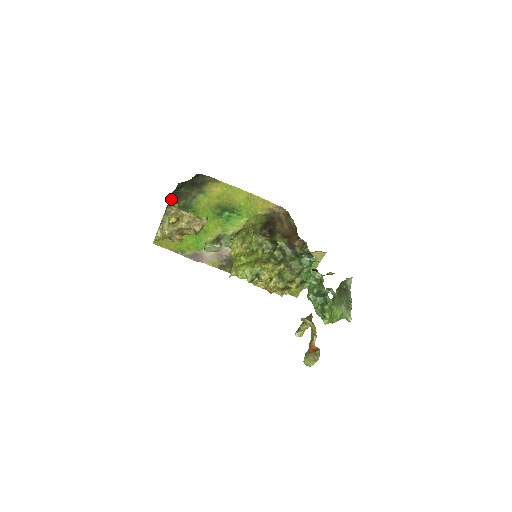
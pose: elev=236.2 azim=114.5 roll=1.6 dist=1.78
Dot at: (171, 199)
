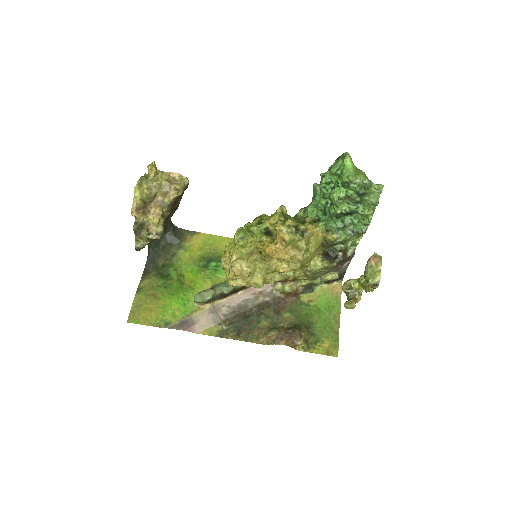
Dot at: (148, 260)
